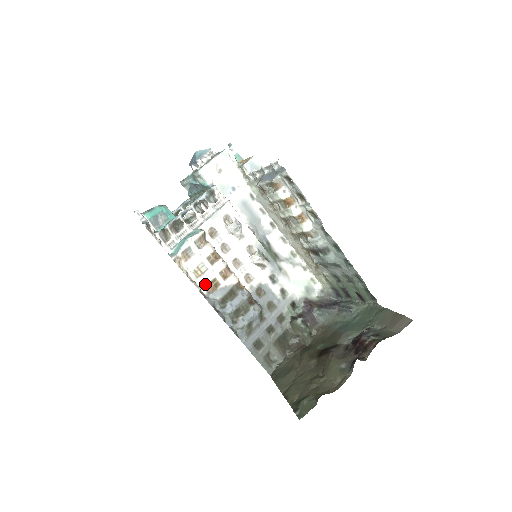
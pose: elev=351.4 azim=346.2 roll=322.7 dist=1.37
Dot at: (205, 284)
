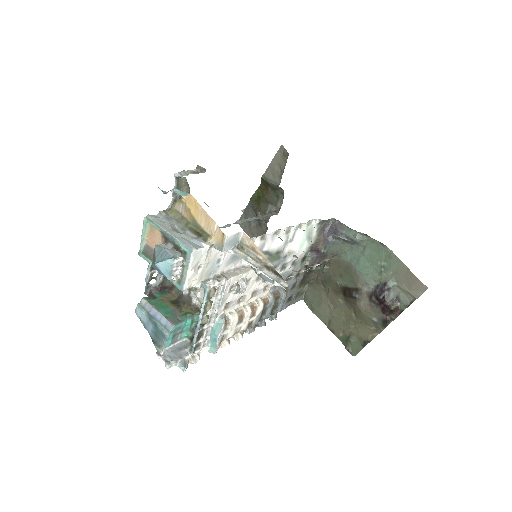
Dot at: occluded
